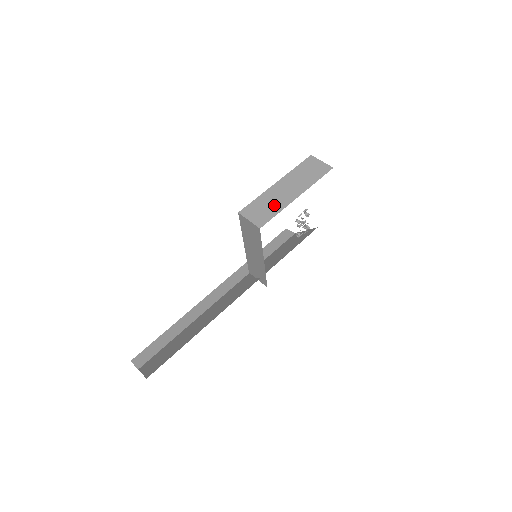
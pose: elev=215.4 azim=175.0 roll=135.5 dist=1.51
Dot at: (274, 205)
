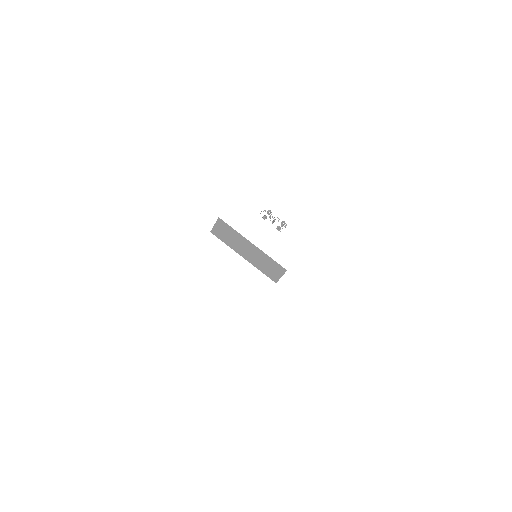
Dot at: occluded
